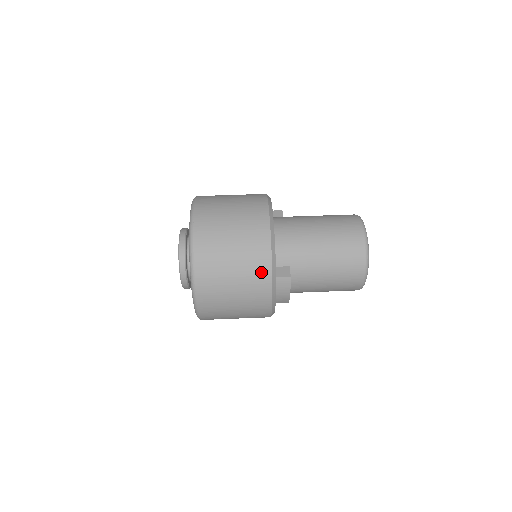
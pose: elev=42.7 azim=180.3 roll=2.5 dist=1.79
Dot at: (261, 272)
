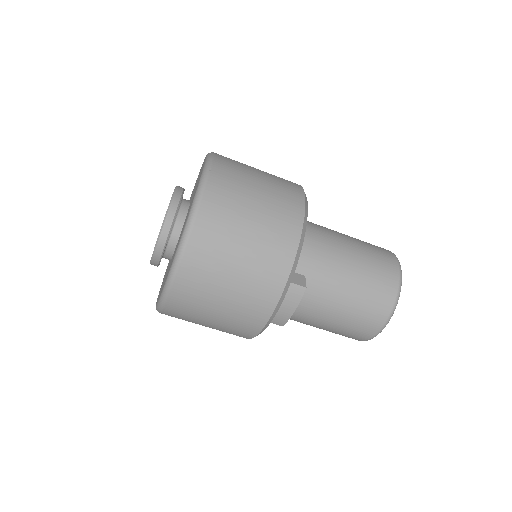
Dot at: (278, 264)
